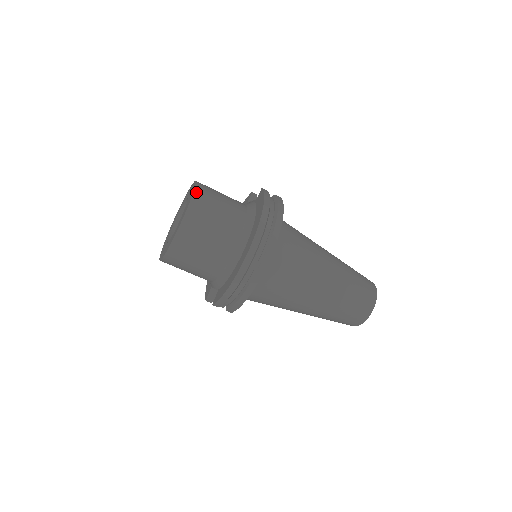
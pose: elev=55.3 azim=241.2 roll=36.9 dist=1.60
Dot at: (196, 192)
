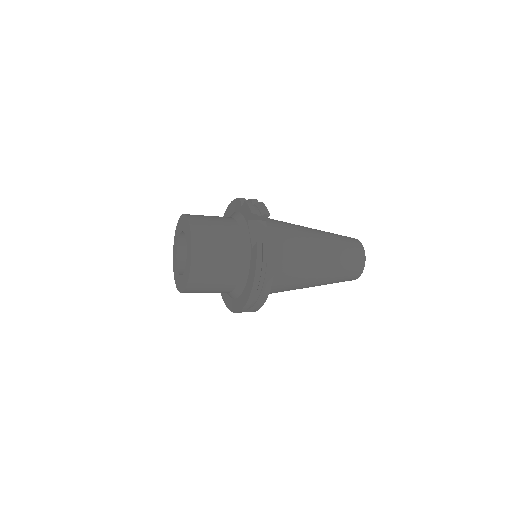
Dot at: (192, 270)
